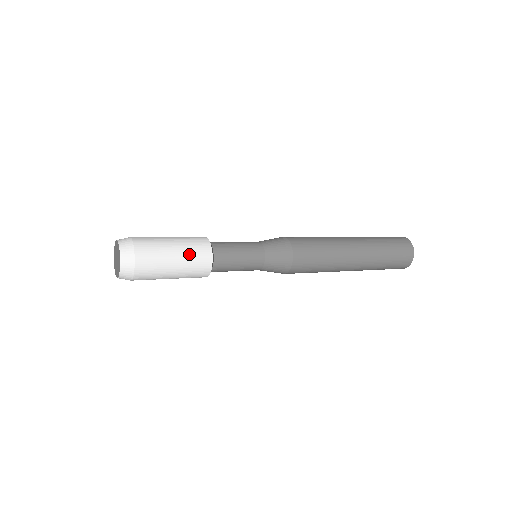
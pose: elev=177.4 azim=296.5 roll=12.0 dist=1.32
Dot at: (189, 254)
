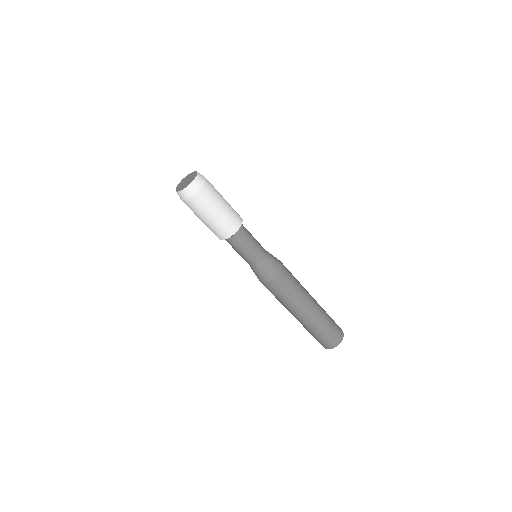
Dot at: occluded
